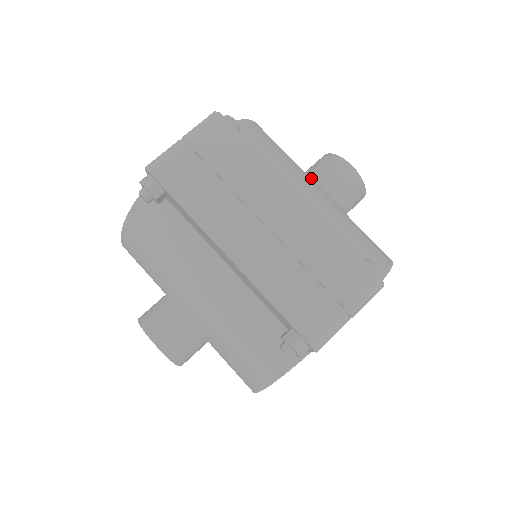
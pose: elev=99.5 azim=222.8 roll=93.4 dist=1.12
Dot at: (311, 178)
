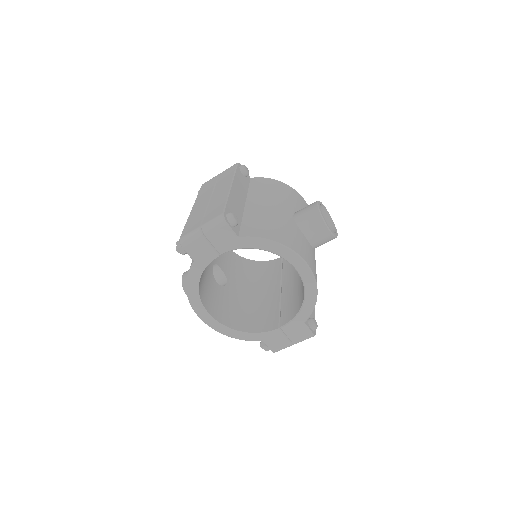
Dot at: occluded
